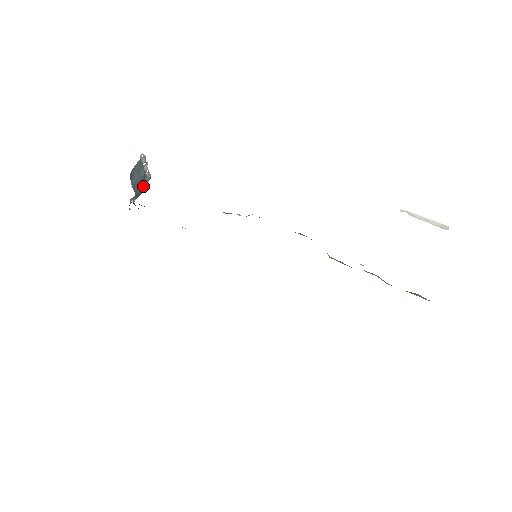
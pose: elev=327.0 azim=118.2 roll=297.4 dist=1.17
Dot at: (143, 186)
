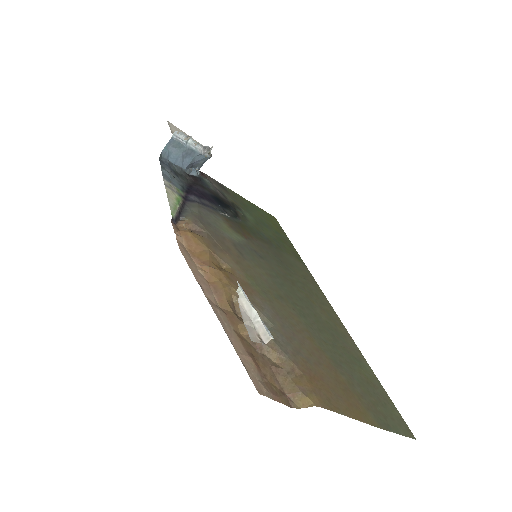
Dot at: (196, 157)
